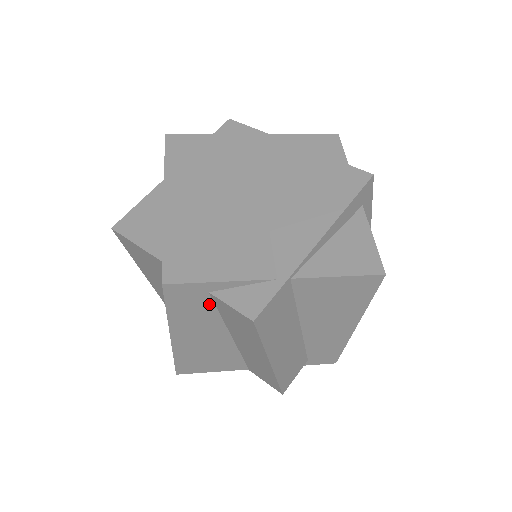
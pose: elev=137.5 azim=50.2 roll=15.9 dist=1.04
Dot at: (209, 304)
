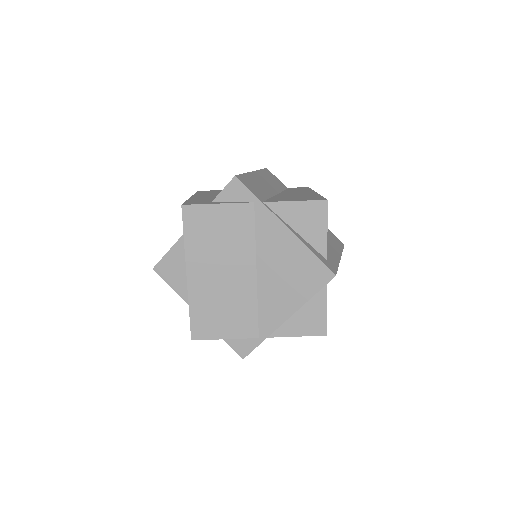
Dot at: occluded
